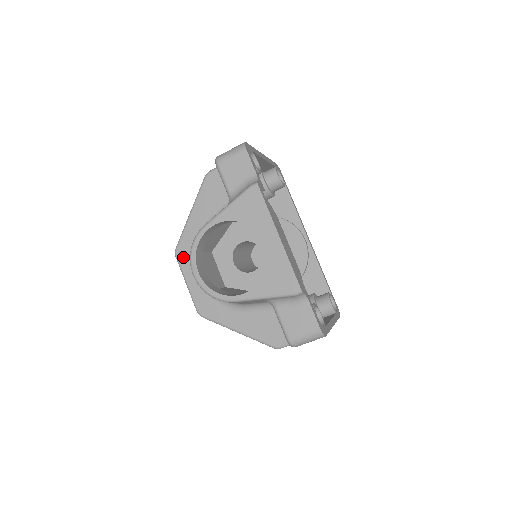
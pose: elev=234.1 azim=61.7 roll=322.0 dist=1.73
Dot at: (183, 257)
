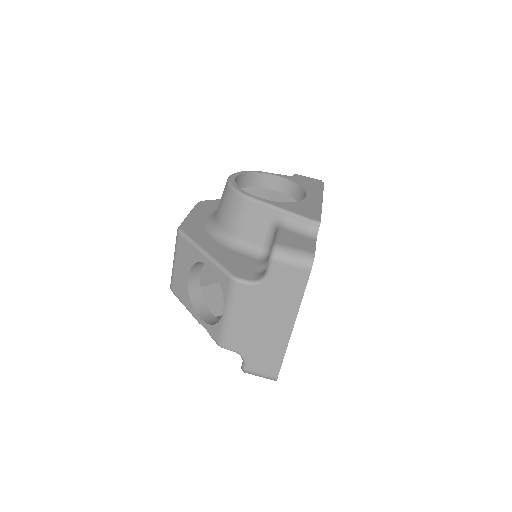
Dot at: (204, 205)
